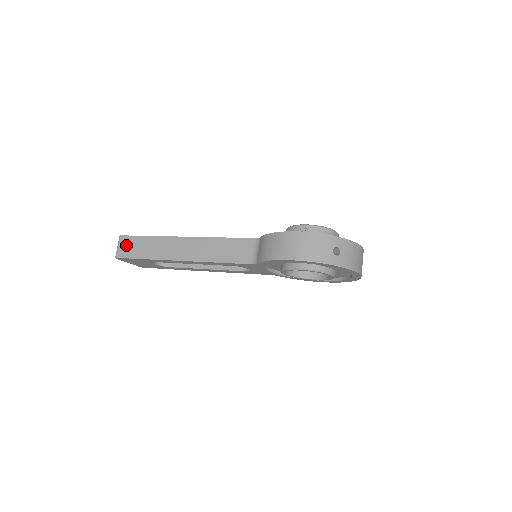
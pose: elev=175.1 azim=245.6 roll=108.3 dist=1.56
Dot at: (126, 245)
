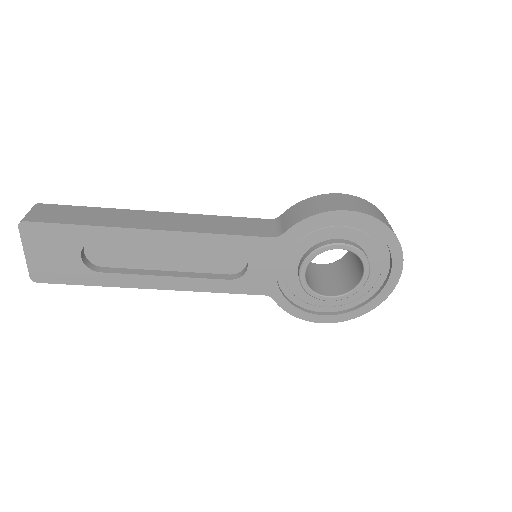
Dot at: (48, 211)
